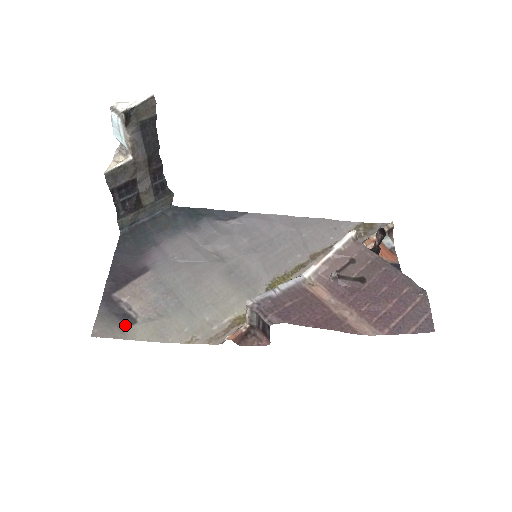
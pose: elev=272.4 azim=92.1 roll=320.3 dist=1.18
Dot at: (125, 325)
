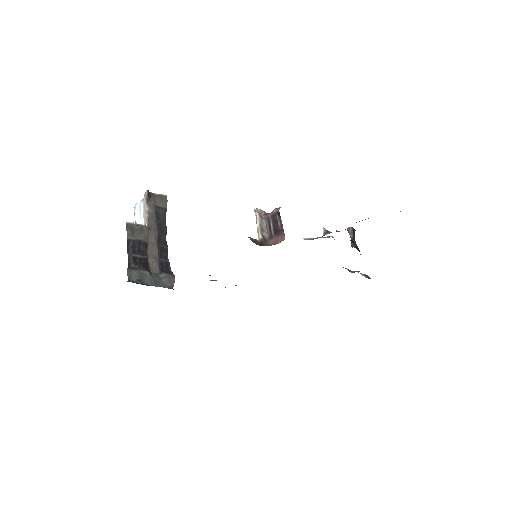
Dot at: occluded
